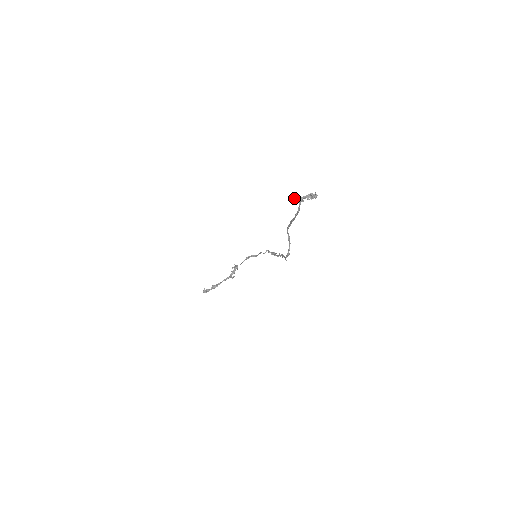
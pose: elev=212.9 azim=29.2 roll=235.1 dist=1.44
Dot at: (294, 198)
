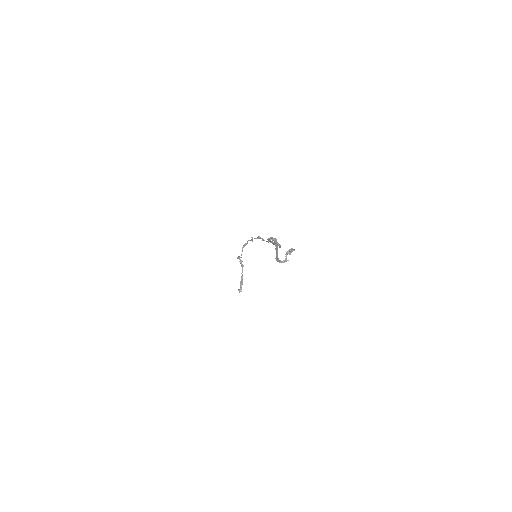
Dot at: (282, 262)
